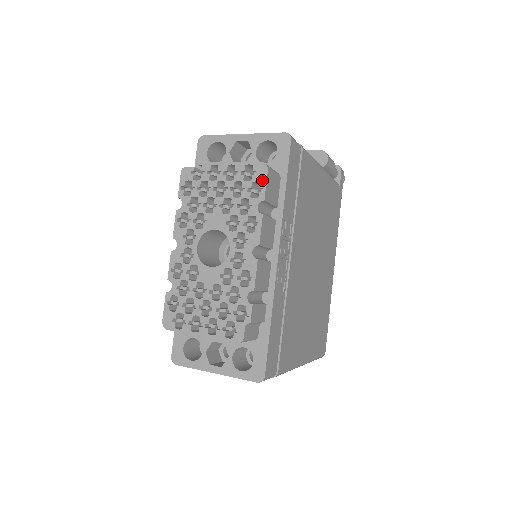
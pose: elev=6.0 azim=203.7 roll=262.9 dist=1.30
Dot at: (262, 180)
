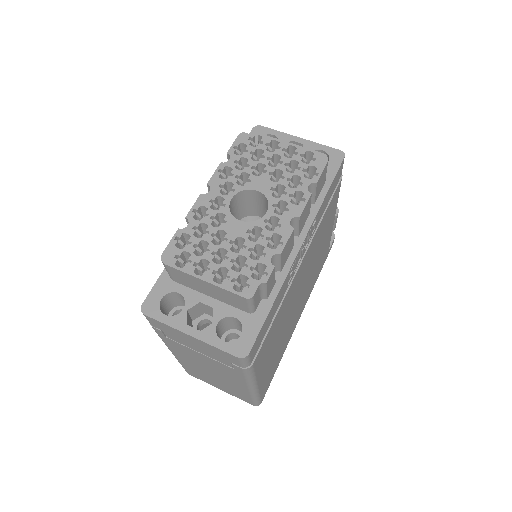
Dot at: (320, 167)
